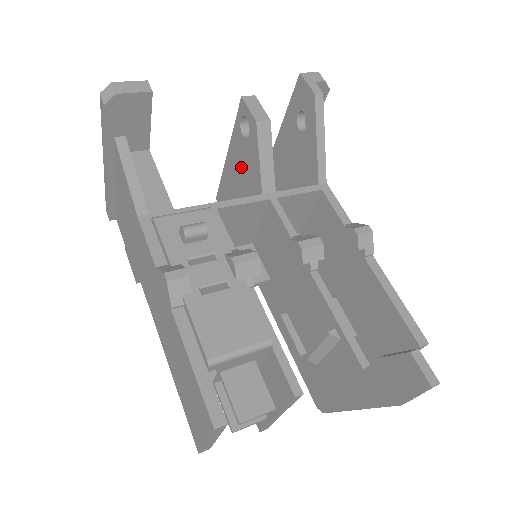
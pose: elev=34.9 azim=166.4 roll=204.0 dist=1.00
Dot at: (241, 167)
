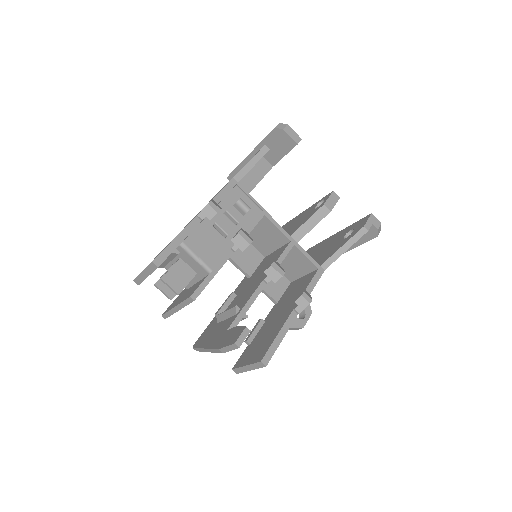
Dot at: (300, 220)
